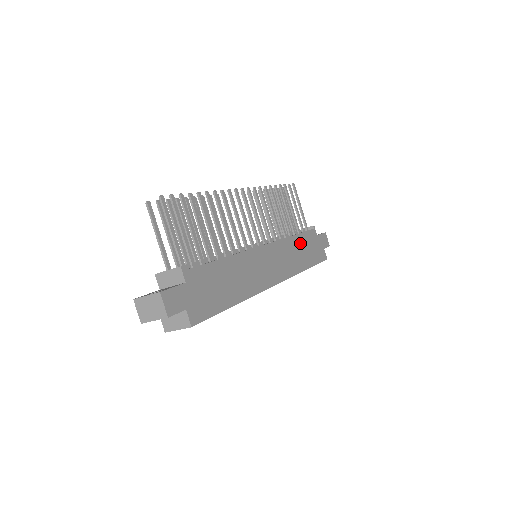
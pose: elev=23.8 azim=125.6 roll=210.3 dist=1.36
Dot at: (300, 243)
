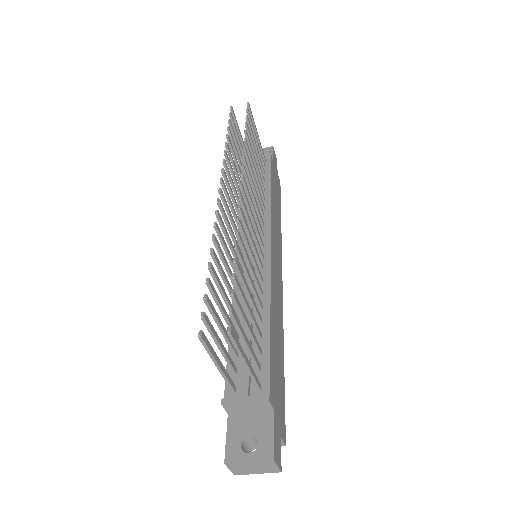
Dot at: (273, 195)
